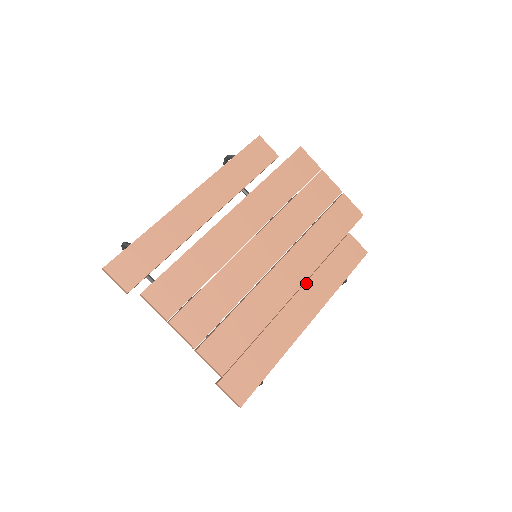
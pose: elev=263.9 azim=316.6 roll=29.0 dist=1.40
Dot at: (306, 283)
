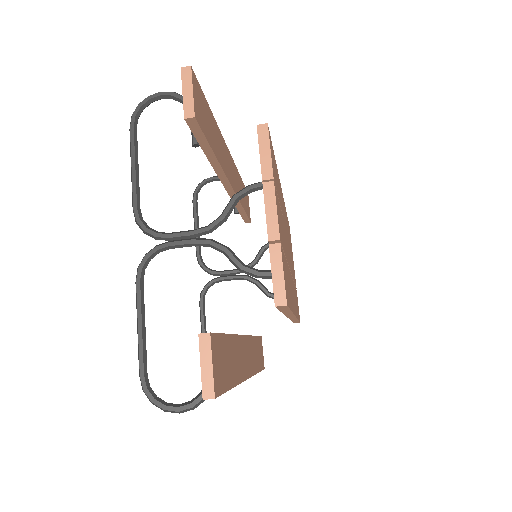
Dot at: (250, 336)
